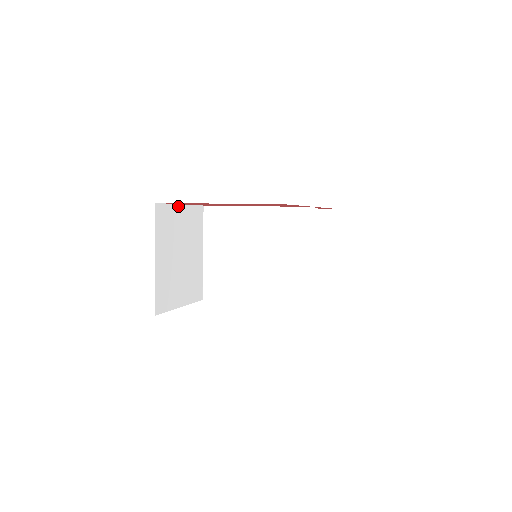
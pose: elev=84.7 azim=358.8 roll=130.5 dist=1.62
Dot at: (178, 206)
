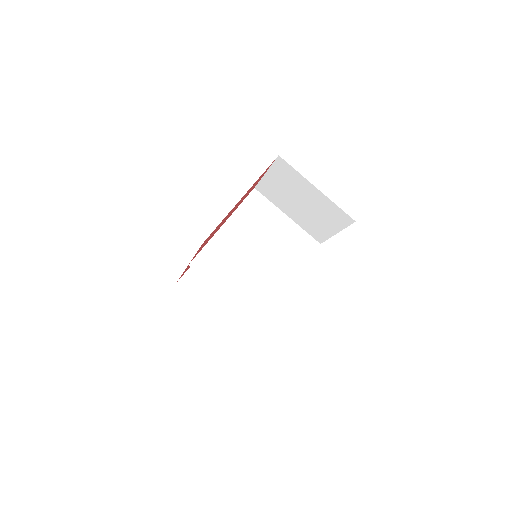
Dot at: occluded
